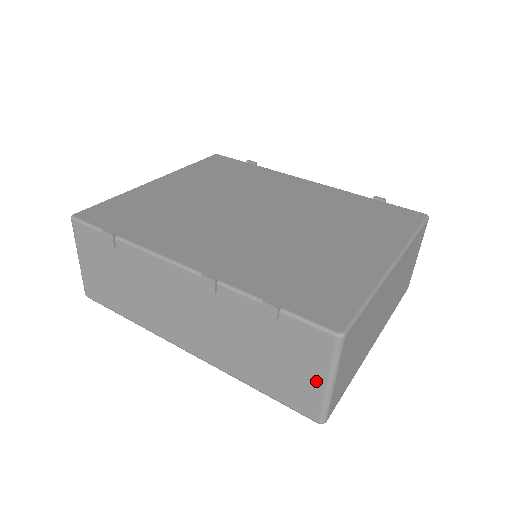
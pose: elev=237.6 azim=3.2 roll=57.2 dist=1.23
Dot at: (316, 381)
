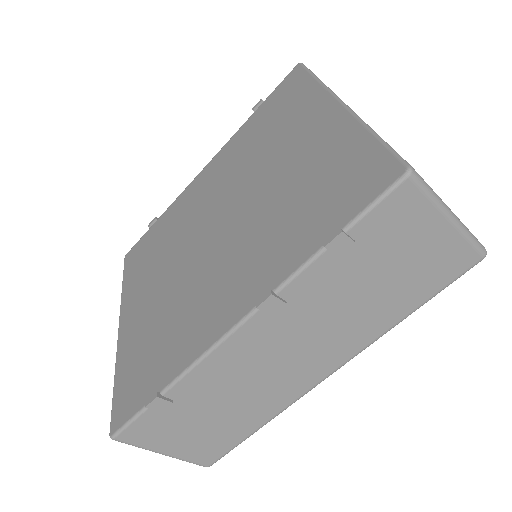
Dot at: (441, 233)
